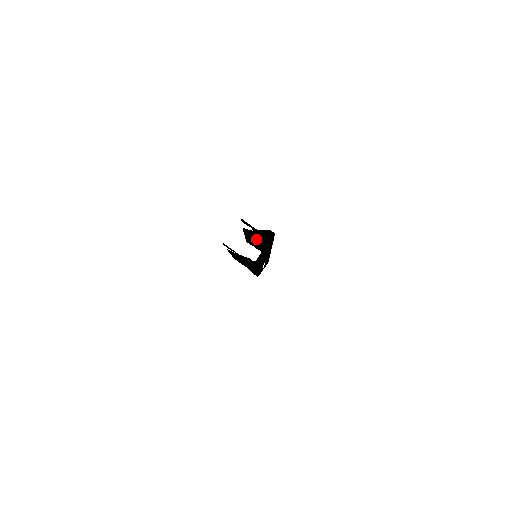
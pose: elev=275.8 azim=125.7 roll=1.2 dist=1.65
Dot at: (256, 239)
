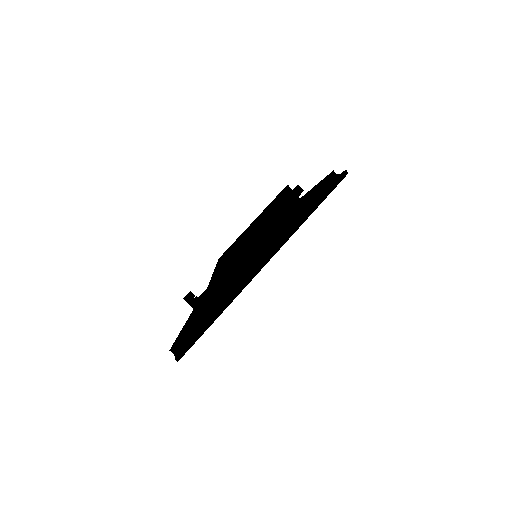
Dot at: (243, 265)
